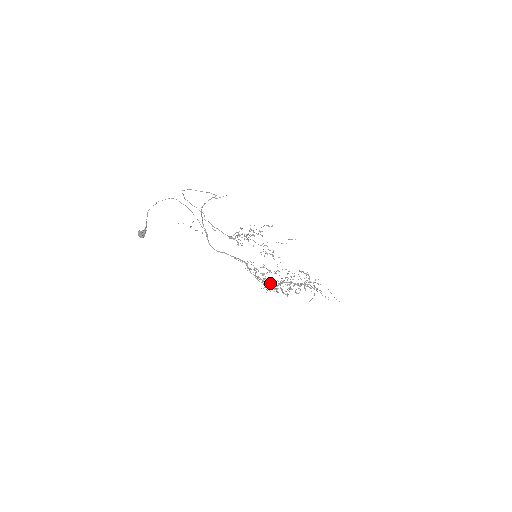
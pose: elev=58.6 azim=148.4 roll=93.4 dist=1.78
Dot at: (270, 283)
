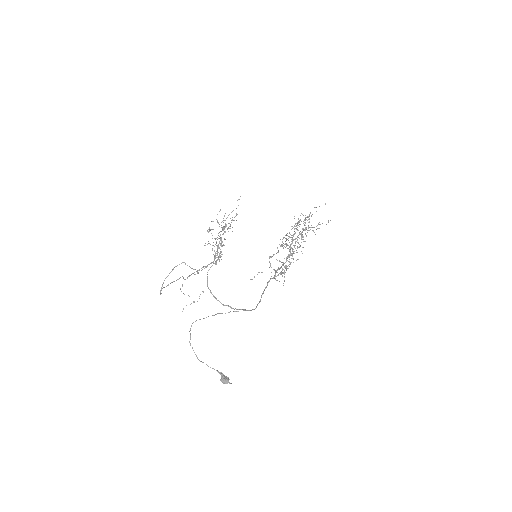
Dot at: (288, 261)
